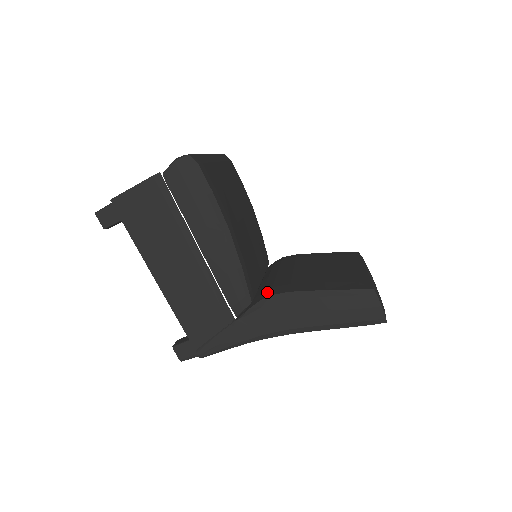
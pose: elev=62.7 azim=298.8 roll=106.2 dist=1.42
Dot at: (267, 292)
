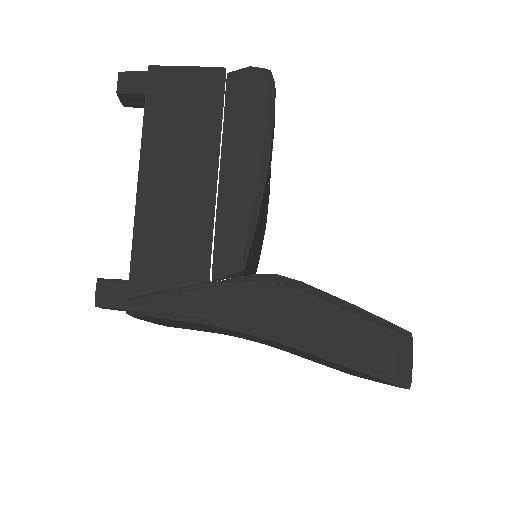
Dot at: occluded
